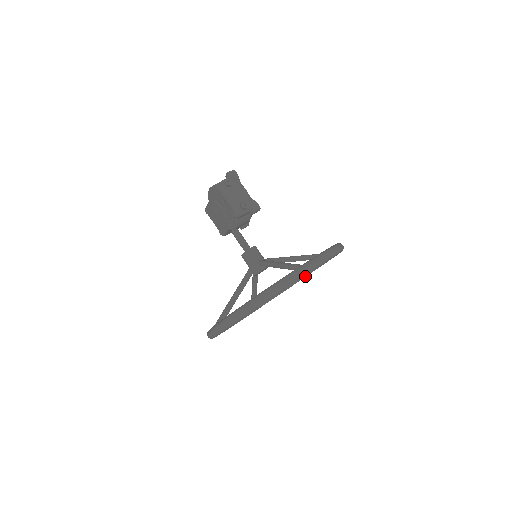
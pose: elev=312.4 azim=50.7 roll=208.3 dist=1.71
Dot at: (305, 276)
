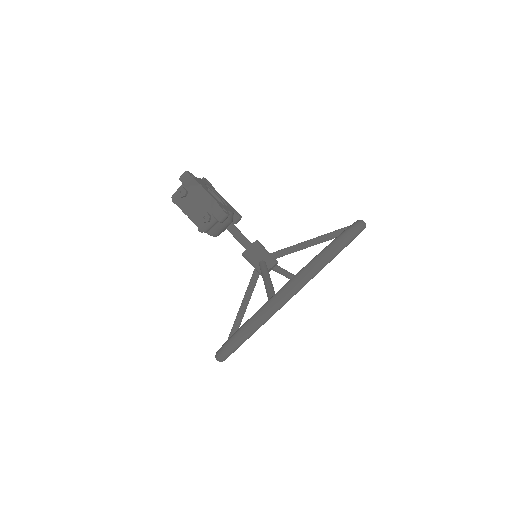
Dot at: occluded
